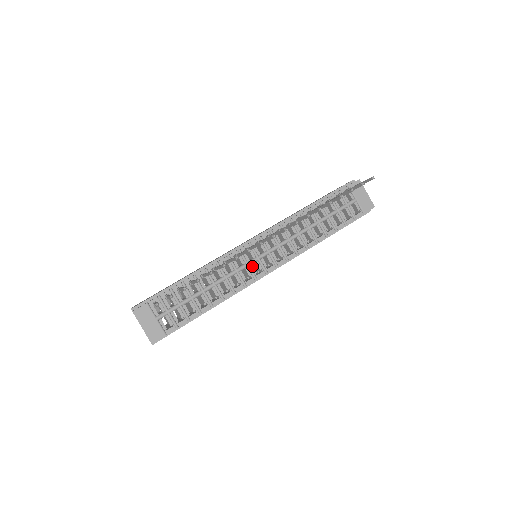
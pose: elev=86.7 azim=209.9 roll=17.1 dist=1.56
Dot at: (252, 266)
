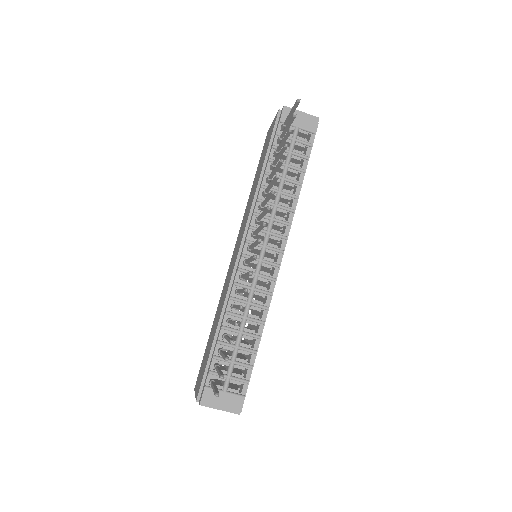
Dot at: (262, 272)
